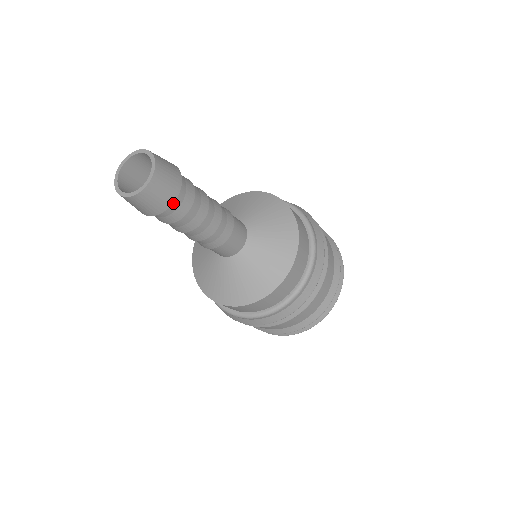
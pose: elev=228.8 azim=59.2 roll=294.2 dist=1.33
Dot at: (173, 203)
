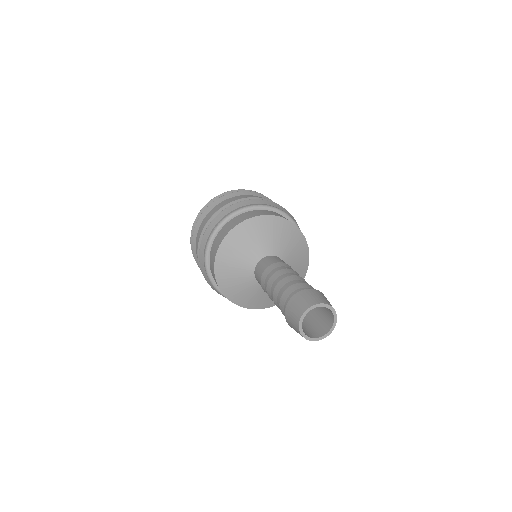
Dot at: (311, 323)
